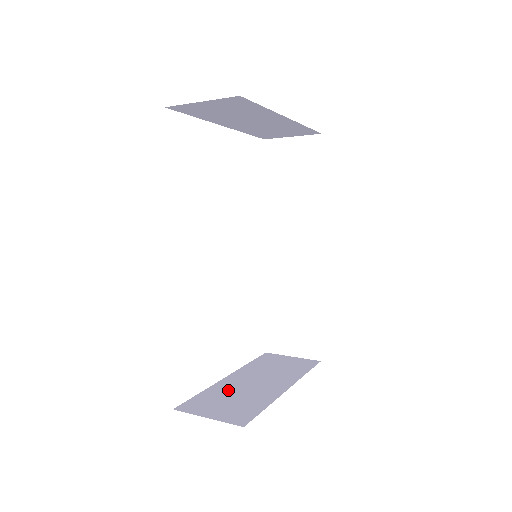
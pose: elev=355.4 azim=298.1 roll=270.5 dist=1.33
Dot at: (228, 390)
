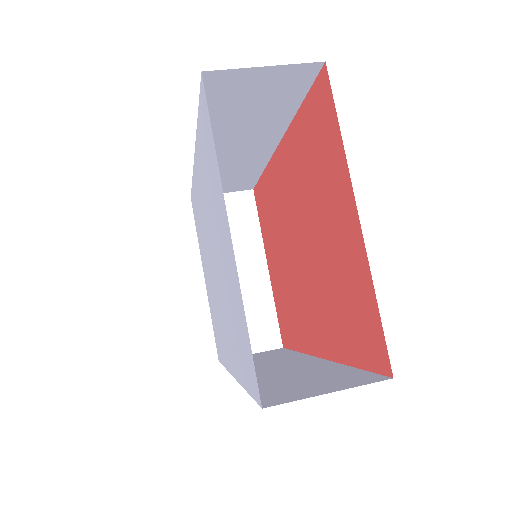
Dot at: occluded
